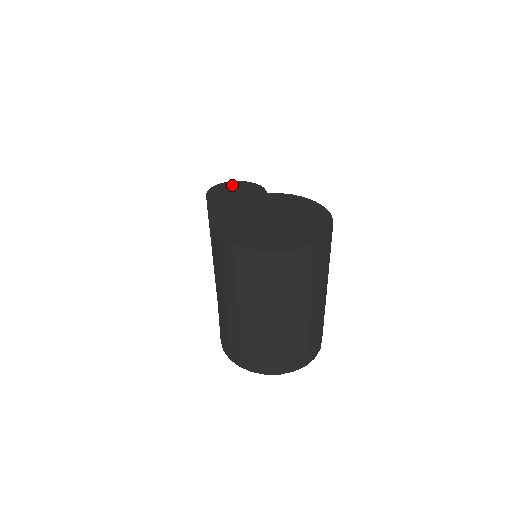
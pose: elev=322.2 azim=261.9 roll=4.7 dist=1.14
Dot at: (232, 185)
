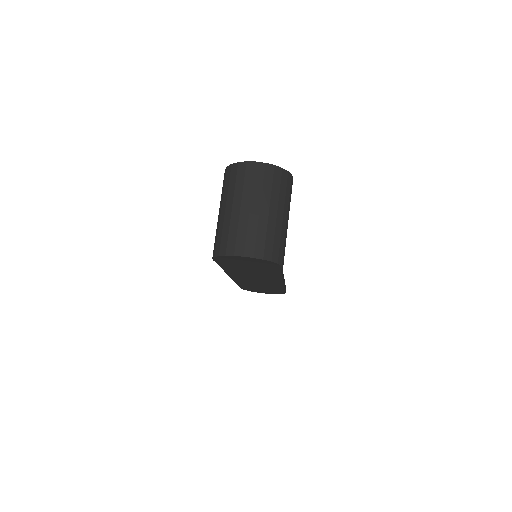
Dot at: occluded
